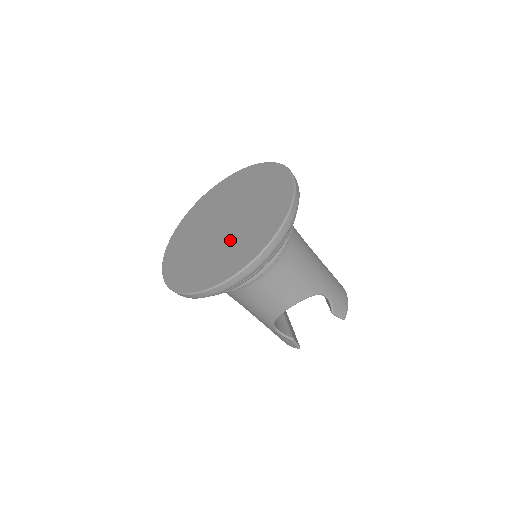
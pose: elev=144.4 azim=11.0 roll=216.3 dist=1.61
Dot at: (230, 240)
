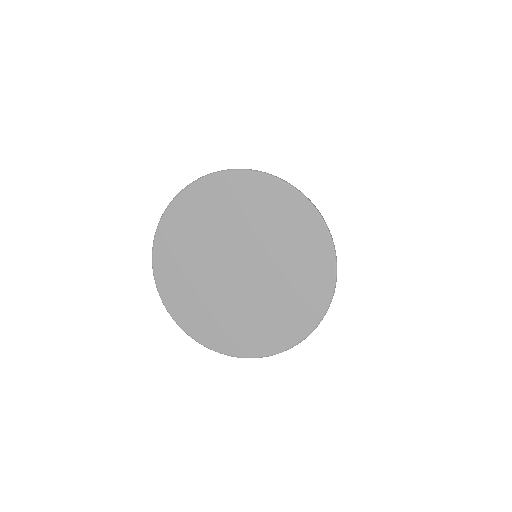
Dot at: (276, 279)
